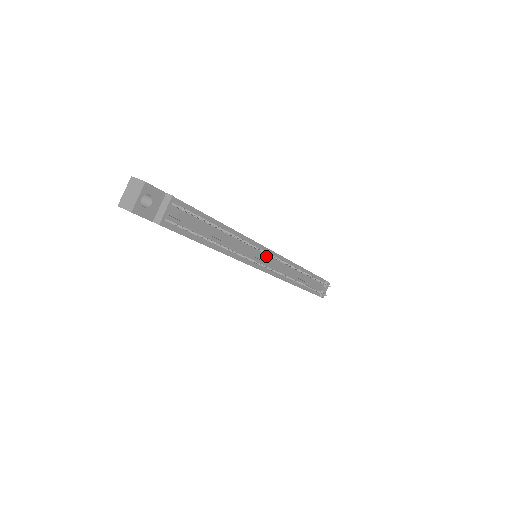
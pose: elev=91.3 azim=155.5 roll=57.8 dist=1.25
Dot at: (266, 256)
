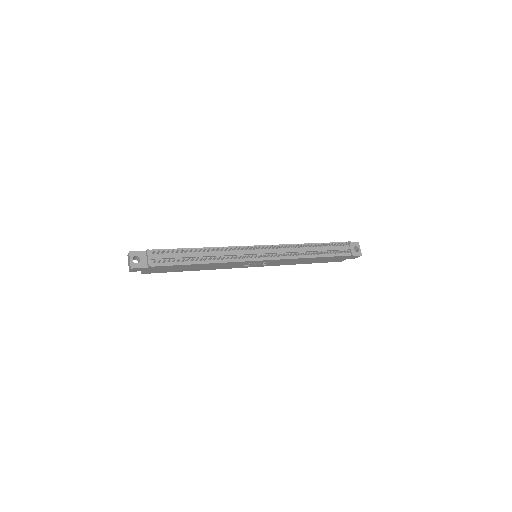
Dot at: (256, 251)
